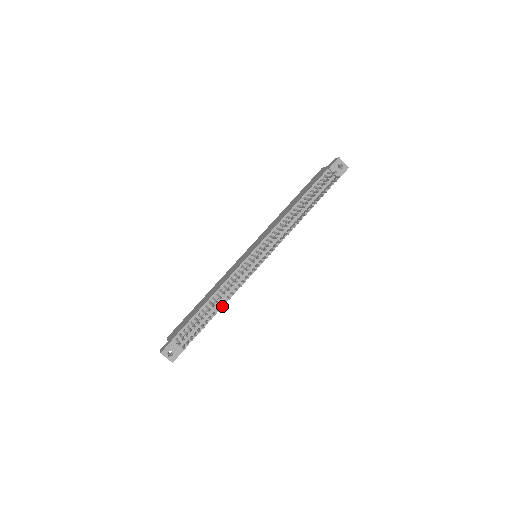
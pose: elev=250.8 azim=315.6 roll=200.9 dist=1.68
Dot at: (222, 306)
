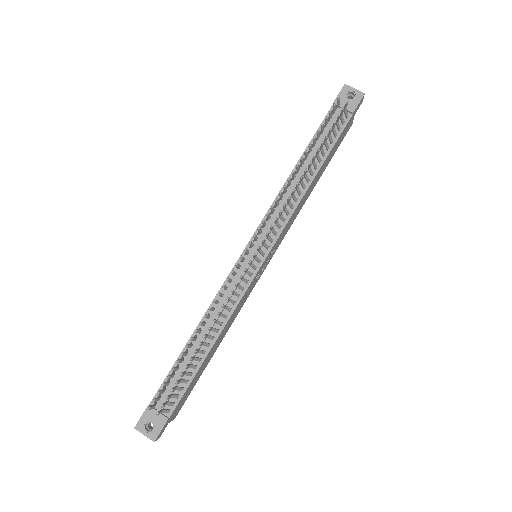
Dot at: (204, 335)
